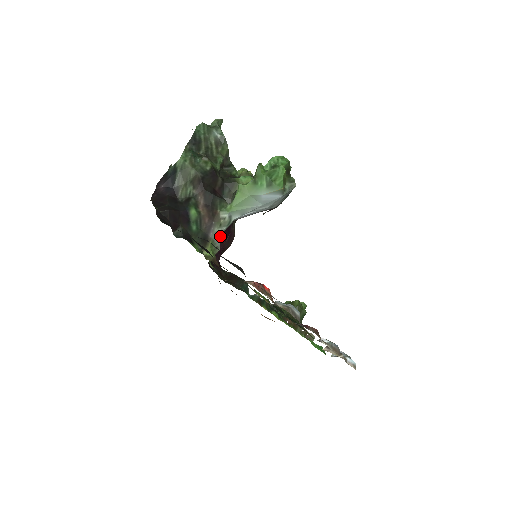
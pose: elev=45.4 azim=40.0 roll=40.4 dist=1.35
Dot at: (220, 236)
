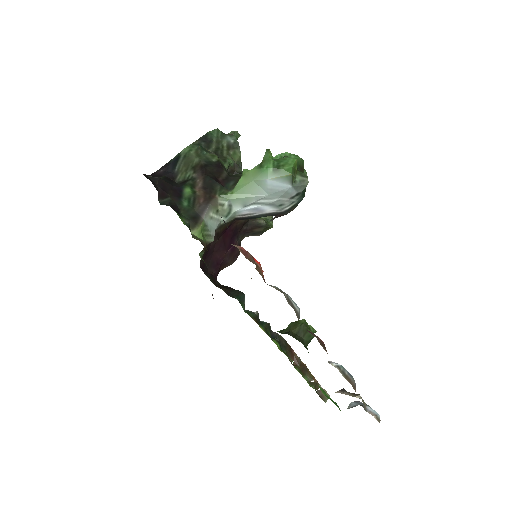
Dot at: (216, 225)
